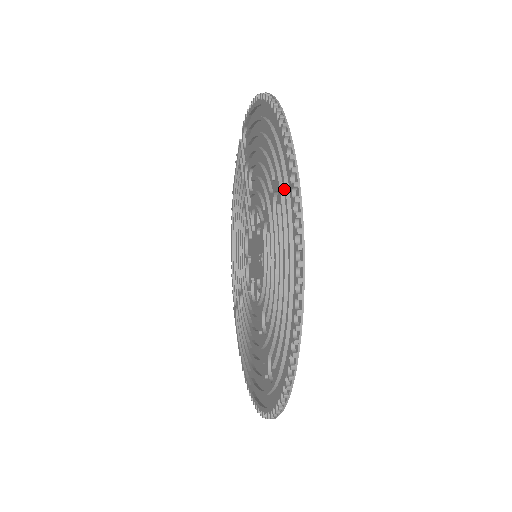
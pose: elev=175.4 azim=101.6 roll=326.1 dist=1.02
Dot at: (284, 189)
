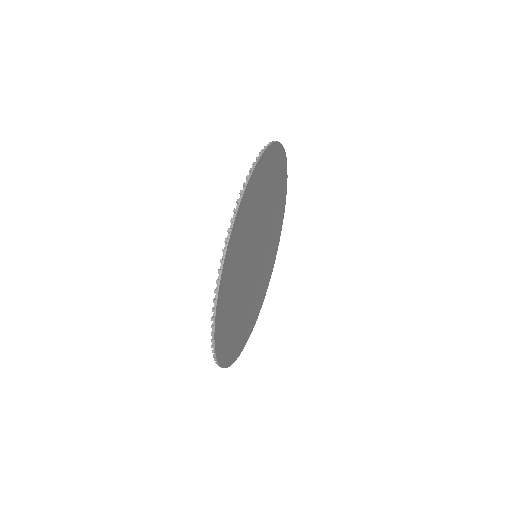
Dot at: occluded
